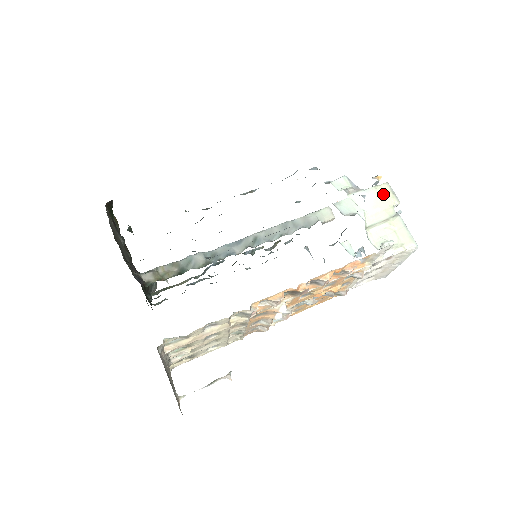
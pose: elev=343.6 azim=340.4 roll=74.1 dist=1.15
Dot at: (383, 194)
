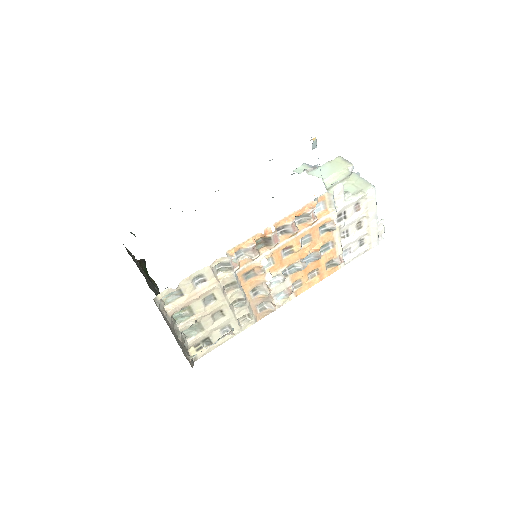
Dot at: (337, 164)
